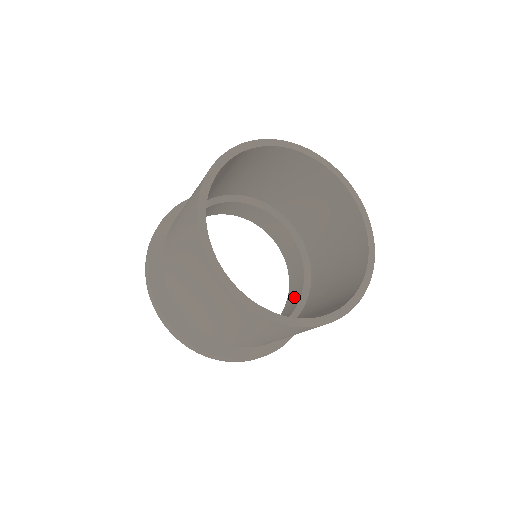
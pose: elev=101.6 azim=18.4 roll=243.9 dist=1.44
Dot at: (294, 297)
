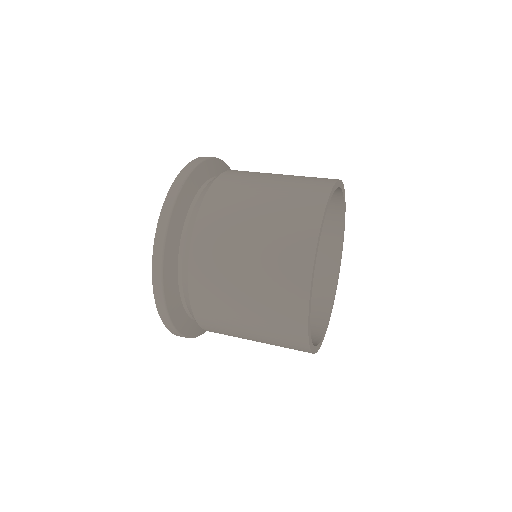
Dot at: occluded
